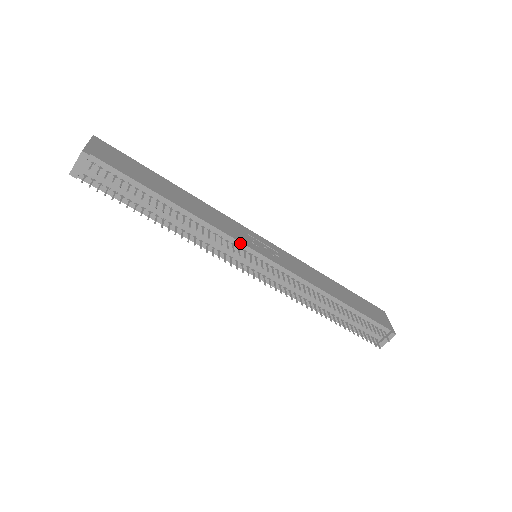
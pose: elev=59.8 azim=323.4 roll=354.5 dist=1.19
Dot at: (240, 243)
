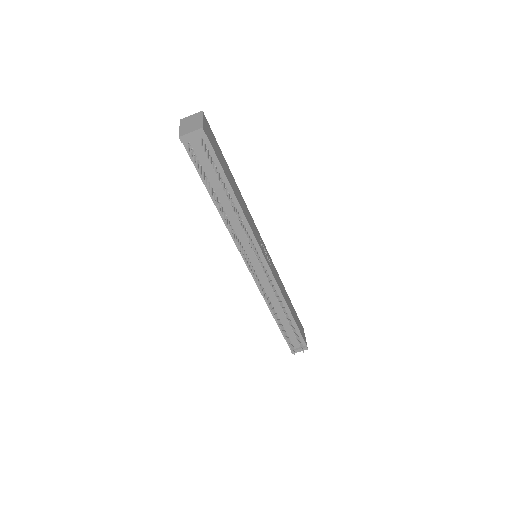
Dot at: (258, 245)
